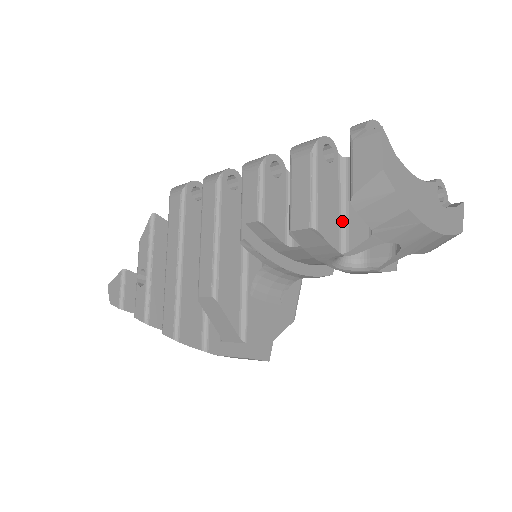
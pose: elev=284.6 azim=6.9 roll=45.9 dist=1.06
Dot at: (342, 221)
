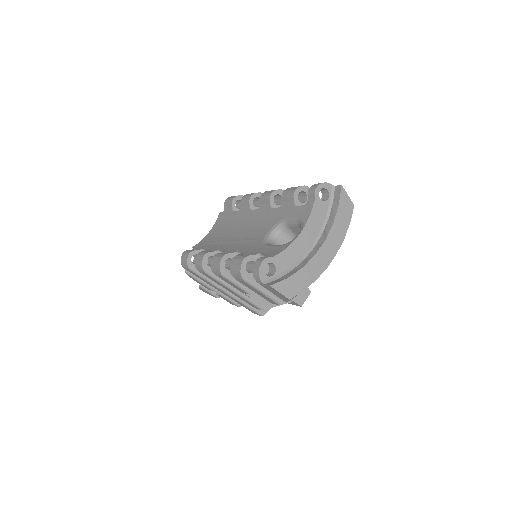
Dot at: occluded
